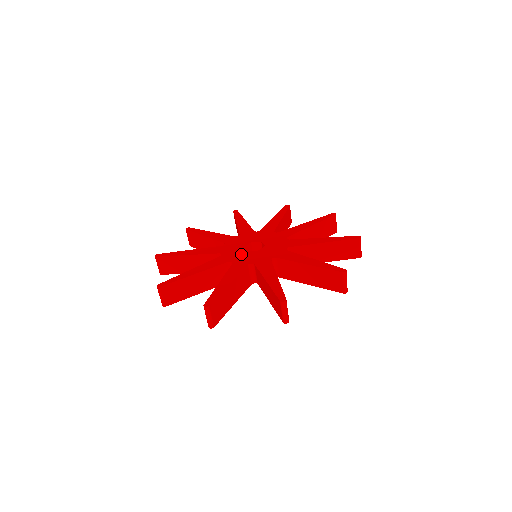
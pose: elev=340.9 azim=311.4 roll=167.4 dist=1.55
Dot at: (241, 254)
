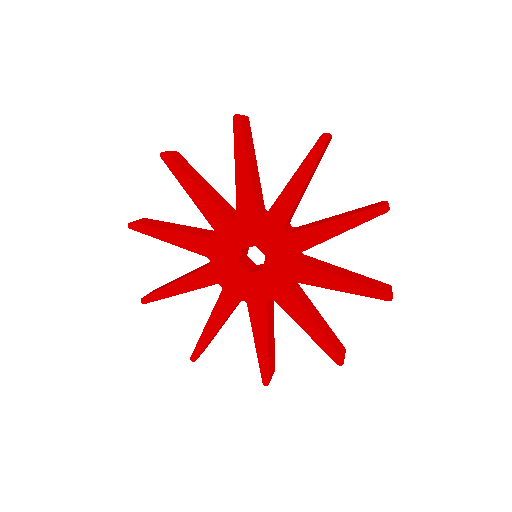
Dot at: (246, 282)
